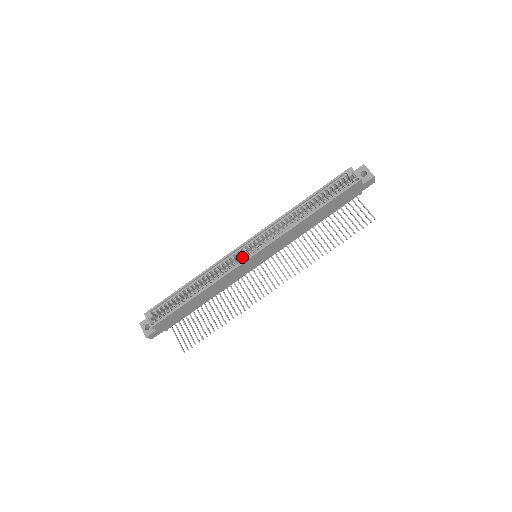
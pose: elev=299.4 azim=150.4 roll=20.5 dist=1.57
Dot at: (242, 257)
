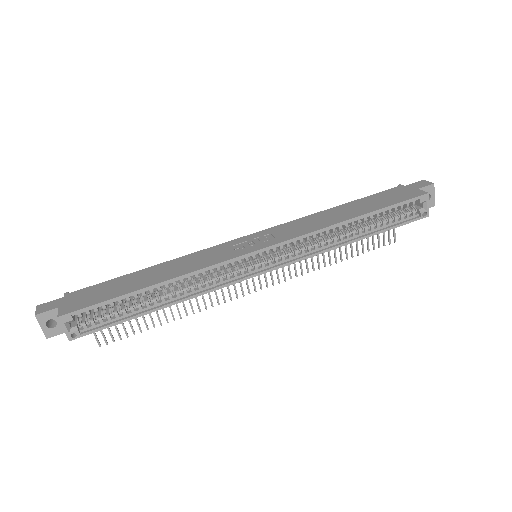
Dot at: occluded
